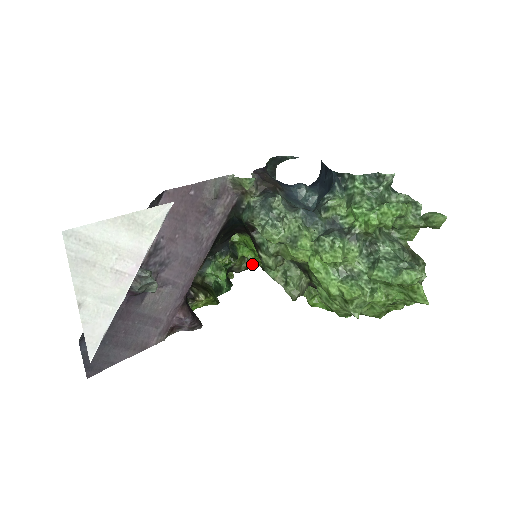
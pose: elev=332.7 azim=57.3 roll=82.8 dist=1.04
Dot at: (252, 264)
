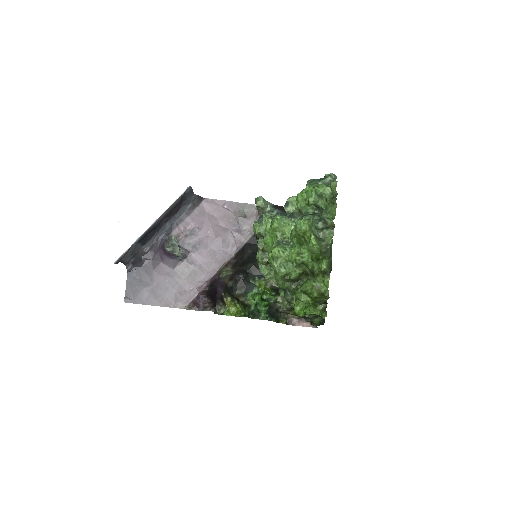
Dot at: occluded
